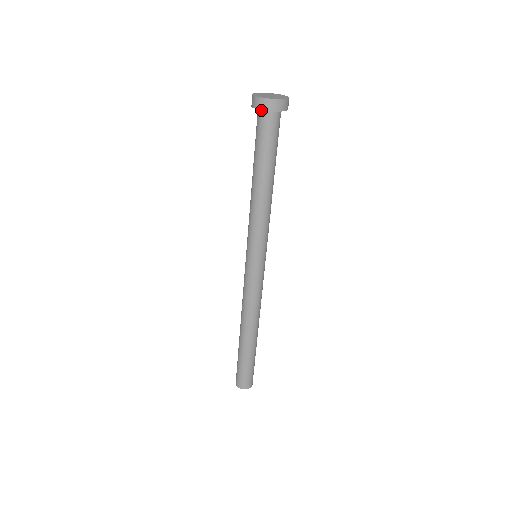
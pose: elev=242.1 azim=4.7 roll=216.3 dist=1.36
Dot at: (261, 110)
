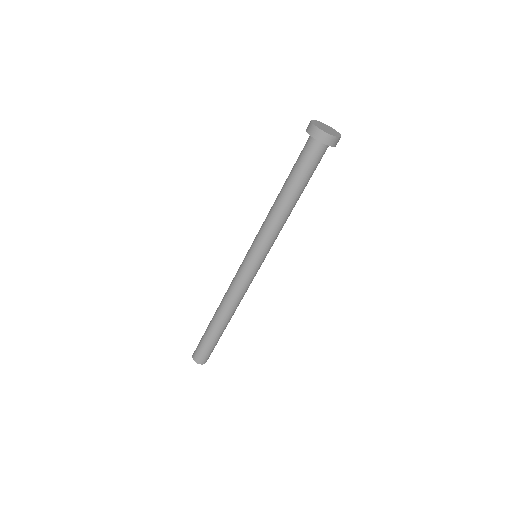
Dot at: (319, 141)
